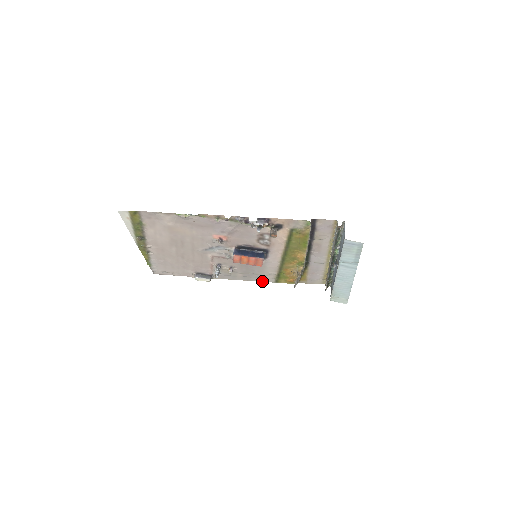
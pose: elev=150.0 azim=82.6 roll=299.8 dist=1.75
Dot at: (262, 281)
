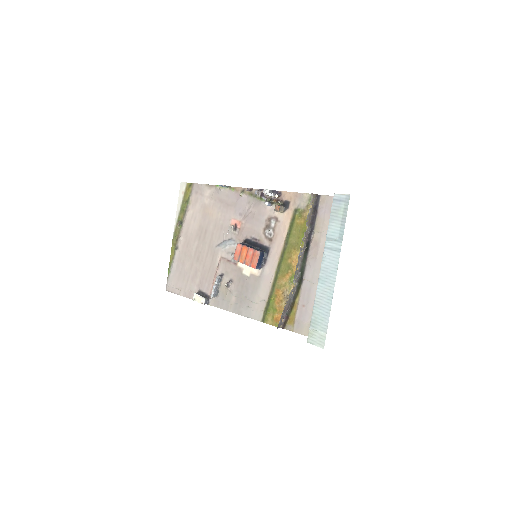
Dot at: (250, 317)
